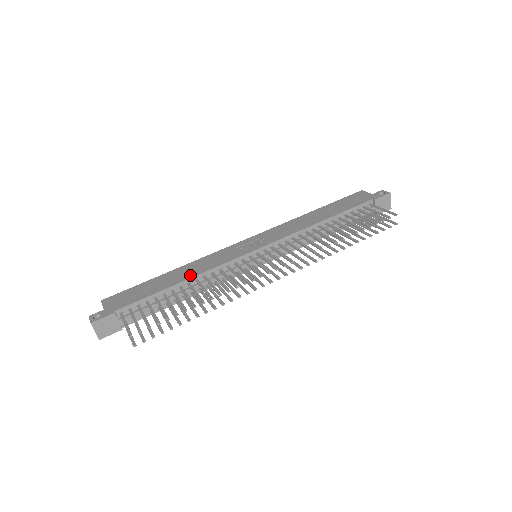
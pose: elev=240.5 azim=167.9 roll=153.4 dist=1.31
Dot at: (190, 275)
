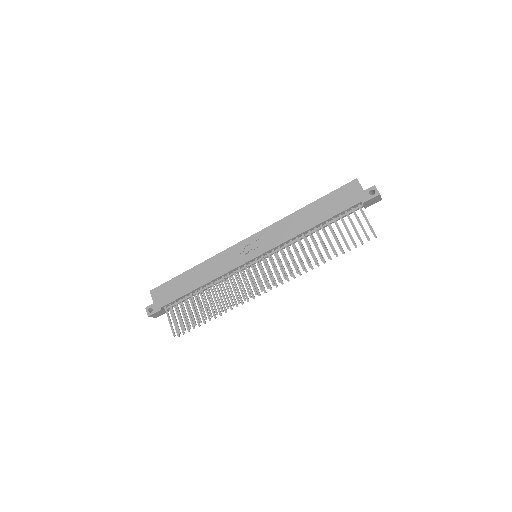
Dot at: (207, 279)
